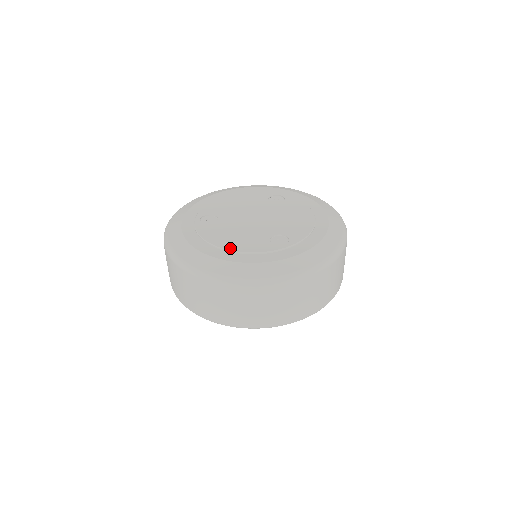
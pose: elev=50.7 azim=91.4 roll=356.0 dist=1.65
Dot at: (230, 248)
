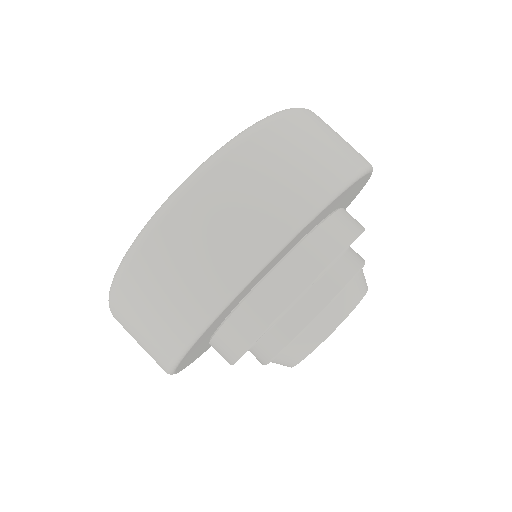
Dot at: occluded
